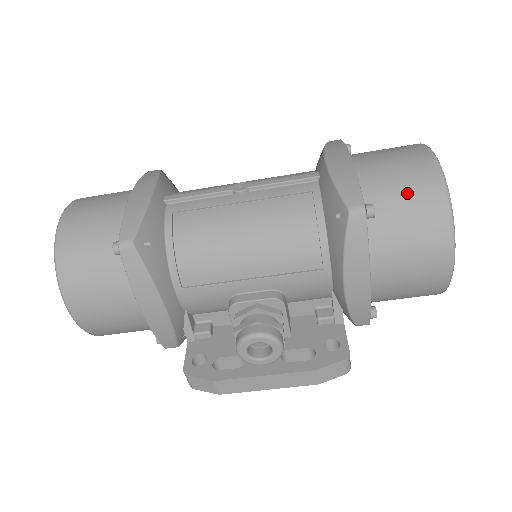
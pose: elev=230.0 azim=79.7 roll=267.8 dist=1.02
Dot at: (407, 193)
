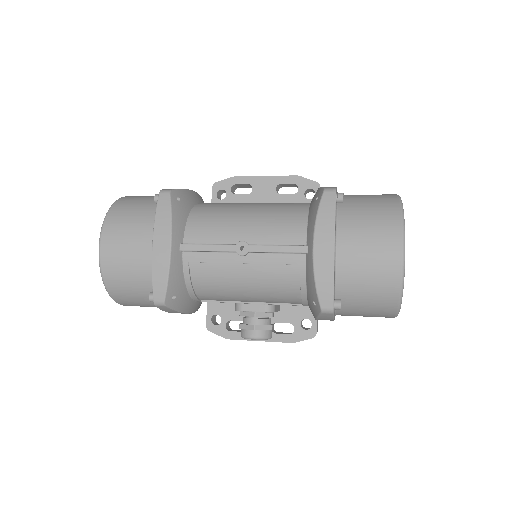
Dot at: (371, 290)
